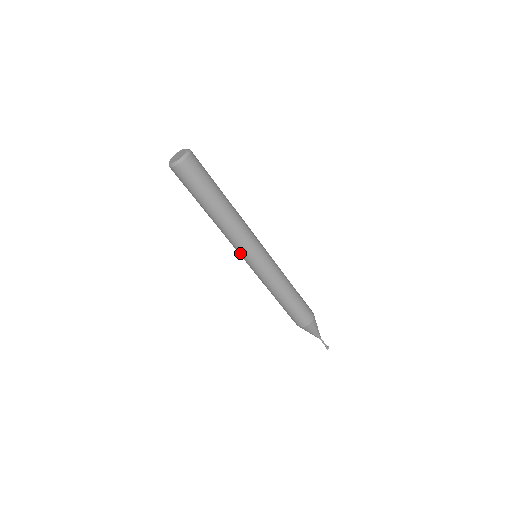
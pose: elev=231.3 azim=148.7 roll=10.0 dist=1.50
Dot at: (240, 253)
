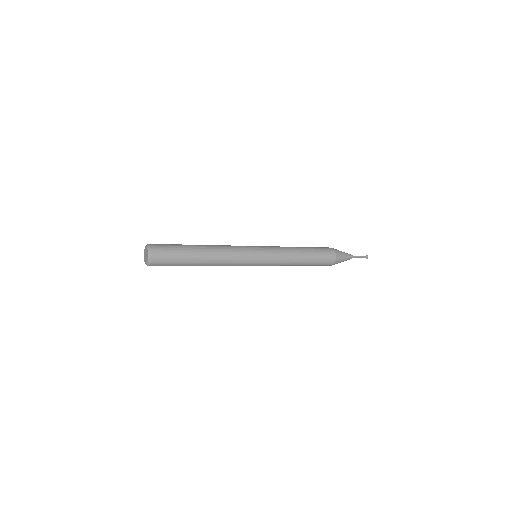
Dot at: occluded
